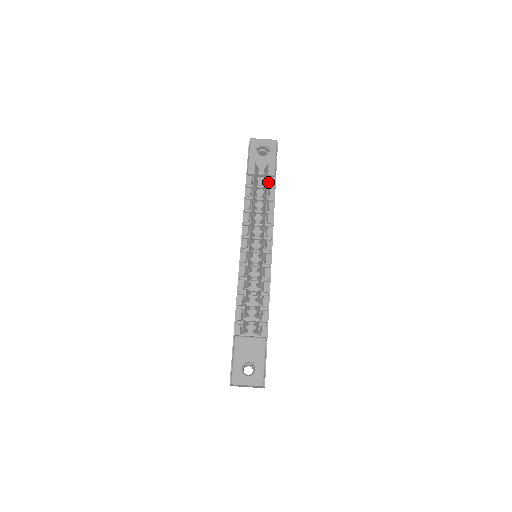
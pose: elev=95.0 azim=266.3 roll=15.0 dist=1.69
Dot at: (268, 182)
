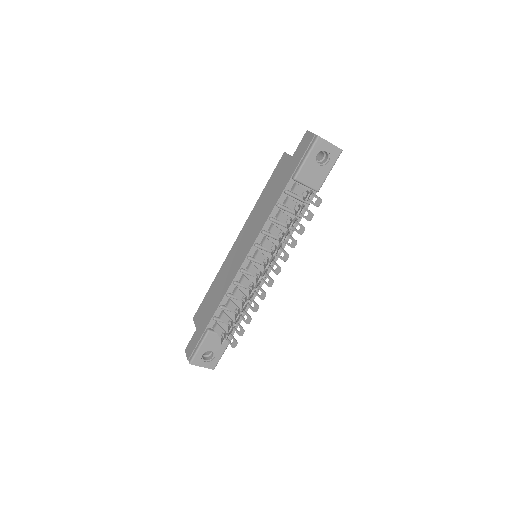
Dot at: occluded
